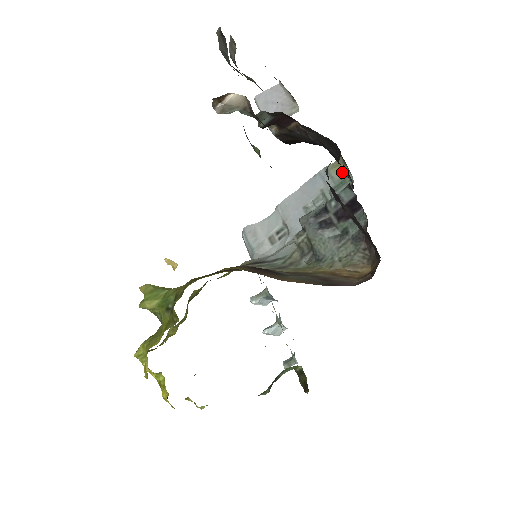
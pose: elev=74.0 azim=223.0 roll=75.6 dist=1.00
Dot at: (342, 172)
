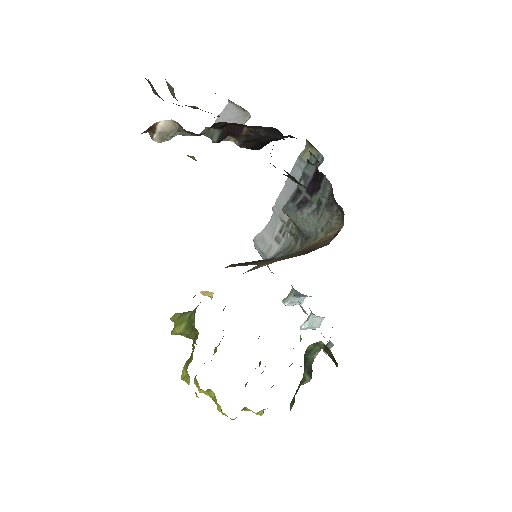
Dot at: occluded
